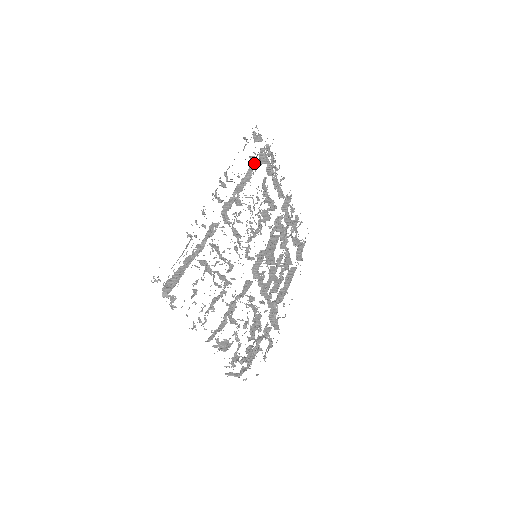
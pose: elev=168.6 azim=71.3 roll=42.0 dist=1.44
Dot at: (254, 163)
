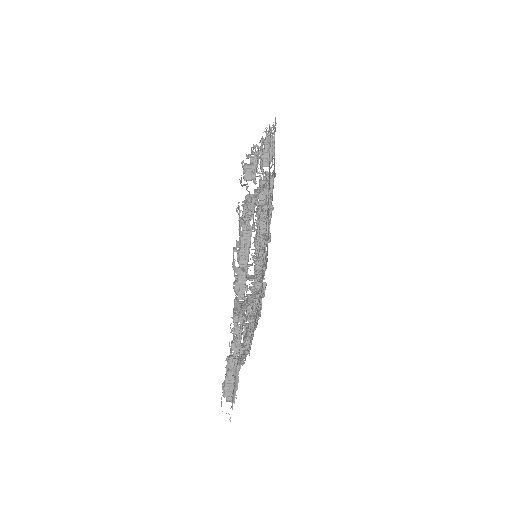
Dot at: (246, 206)
